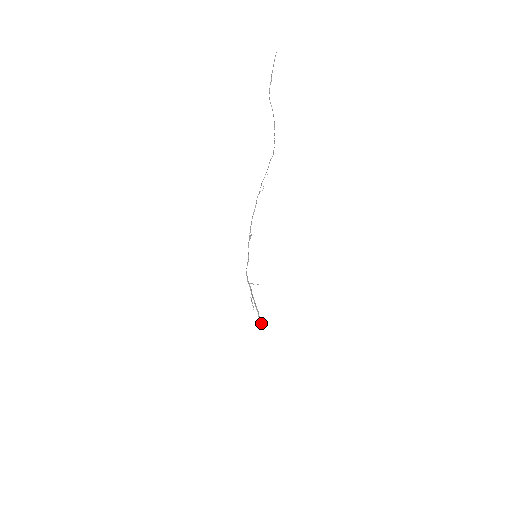
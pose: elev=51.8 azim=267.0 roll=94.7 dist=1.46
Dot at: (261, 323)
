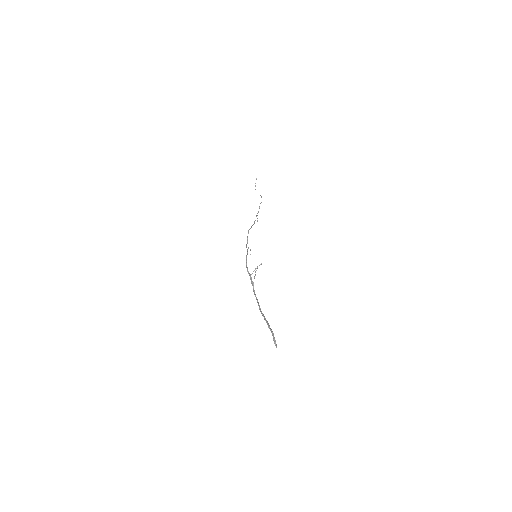
Dot at: (275, 342)
